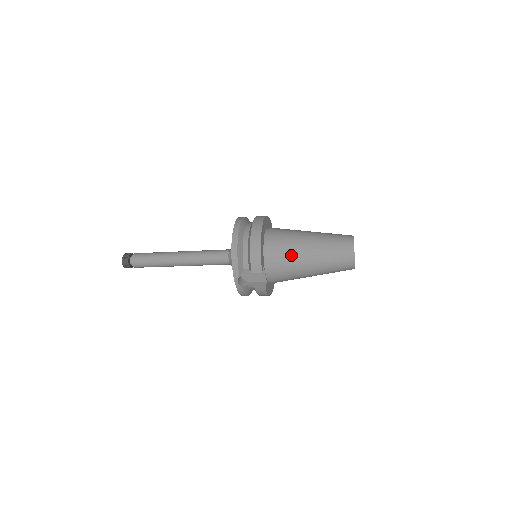
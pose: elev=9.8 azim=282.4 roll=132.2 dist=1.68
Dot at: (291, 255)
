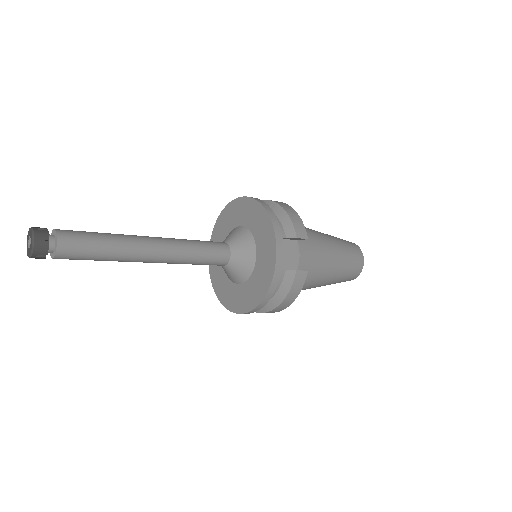
Dot at: (316, 237)
